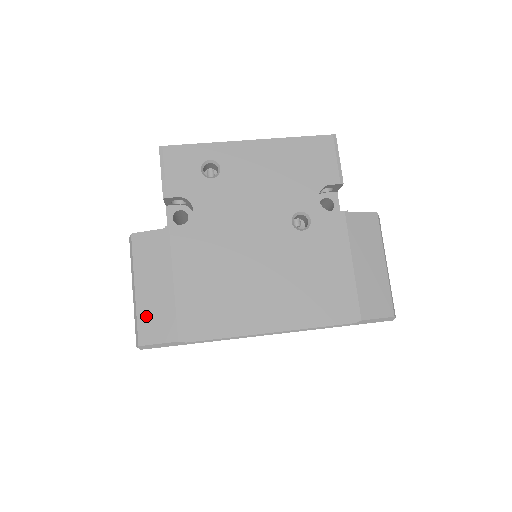
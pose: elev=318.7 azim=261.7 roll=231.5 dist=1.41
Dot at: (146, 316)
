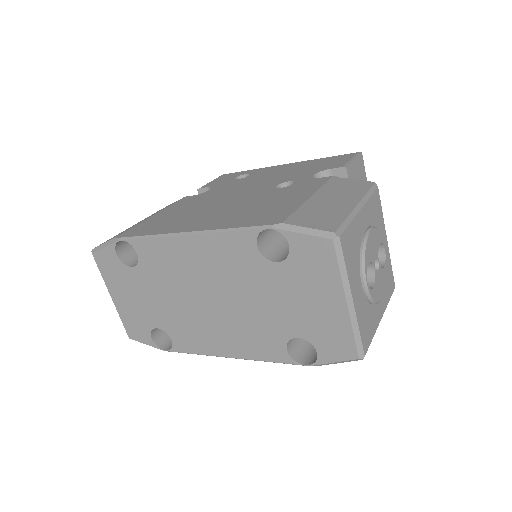
Dot at: occluded
